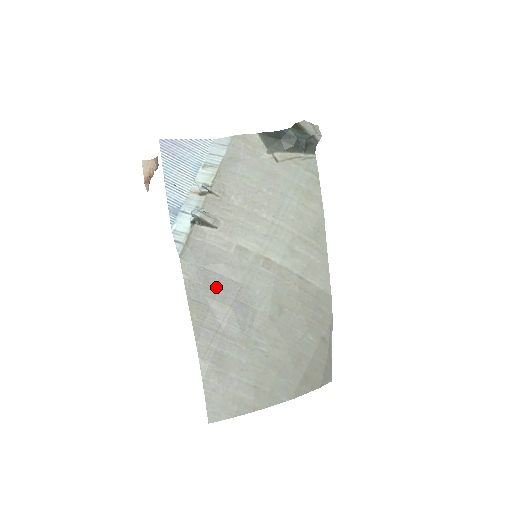
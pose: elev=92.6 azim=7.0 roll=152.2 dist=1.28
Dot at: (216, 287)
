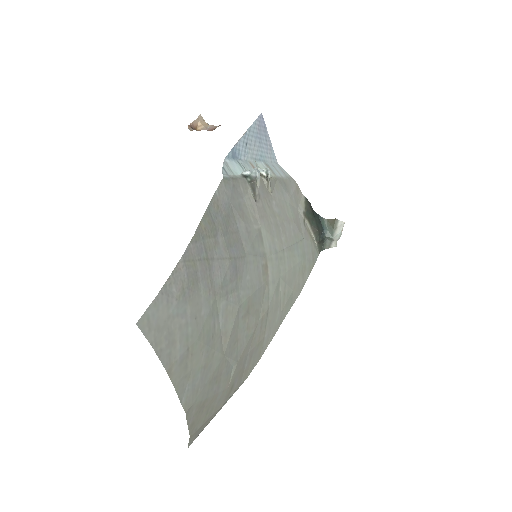
Dot at: (230, 231)
